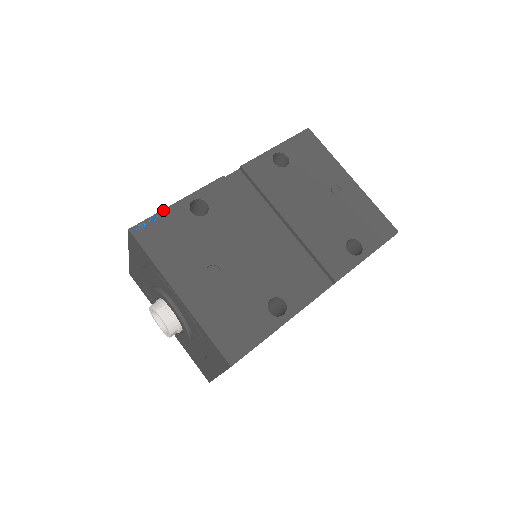
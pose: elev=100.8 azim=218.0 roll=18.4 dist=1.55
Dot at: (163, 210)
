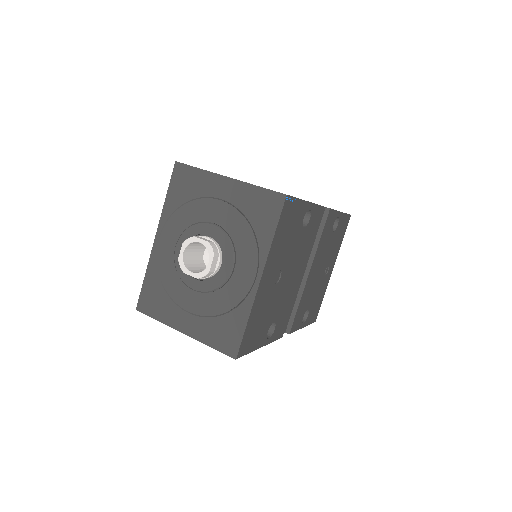
Dot at: (302, 200)
